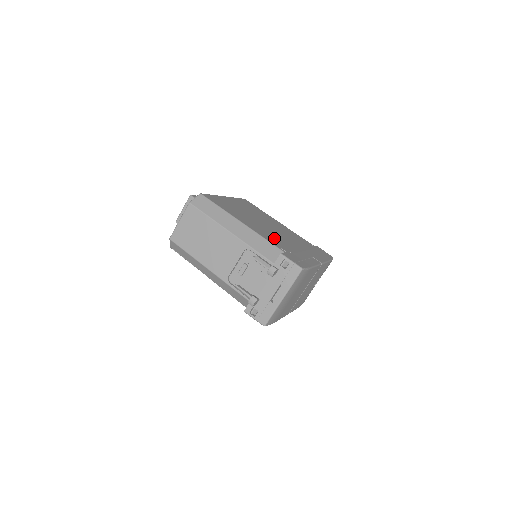
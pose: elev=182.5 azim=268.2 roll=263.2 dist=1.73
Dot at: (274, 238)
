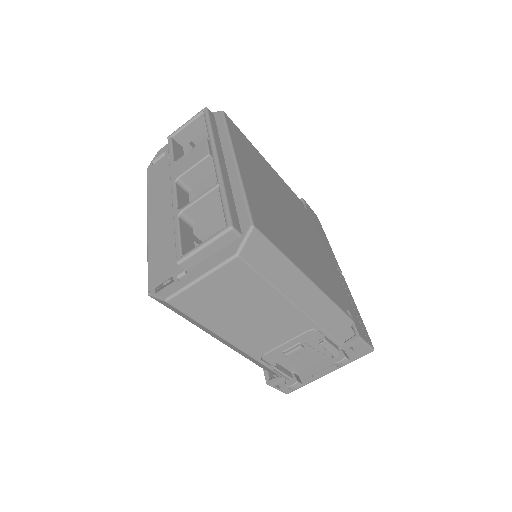
Dot at: (326, 275)
